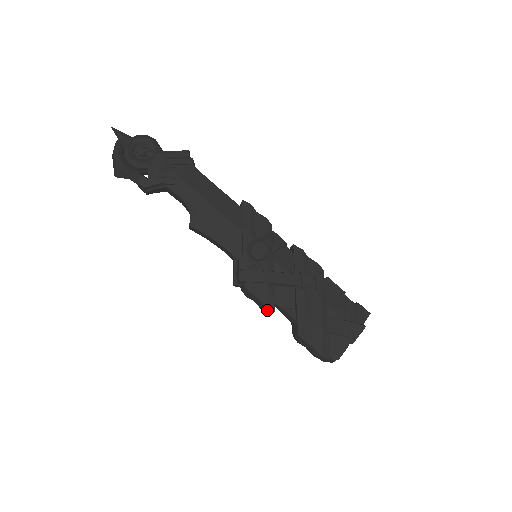
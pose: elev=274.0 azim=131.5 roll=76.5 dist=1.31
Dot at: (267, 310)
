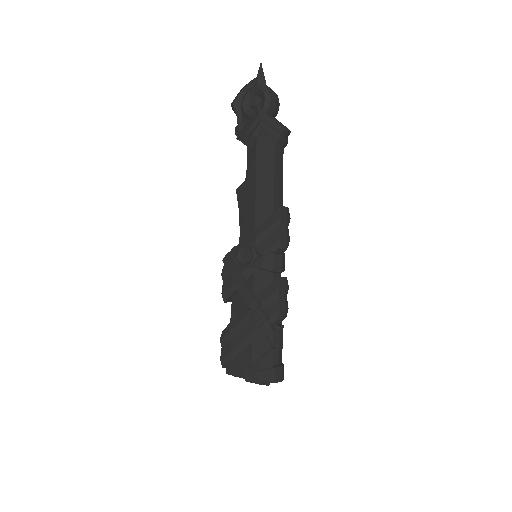
Dot at: occluded
